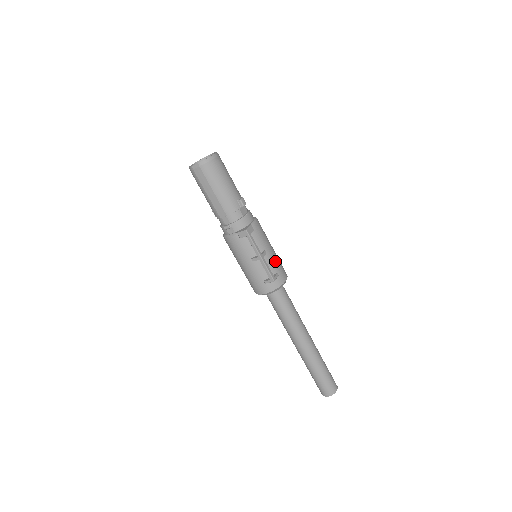
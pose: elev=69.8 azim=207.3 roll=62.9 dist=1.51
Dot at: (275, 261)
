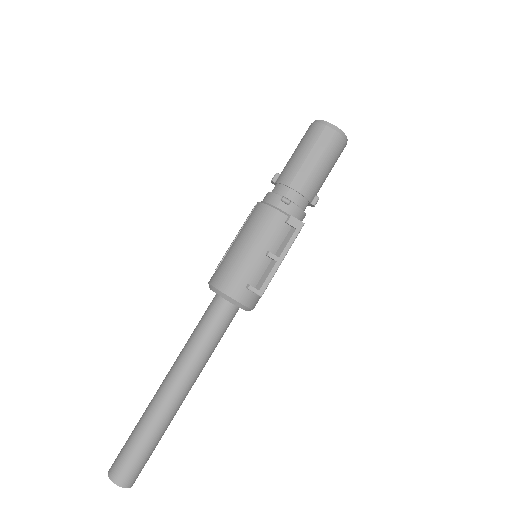
Dot at: occluded
